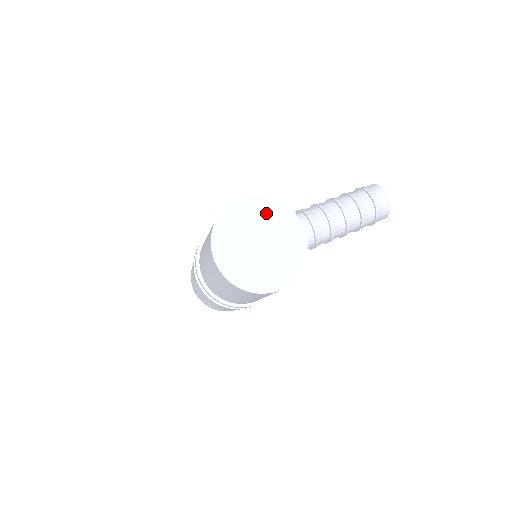
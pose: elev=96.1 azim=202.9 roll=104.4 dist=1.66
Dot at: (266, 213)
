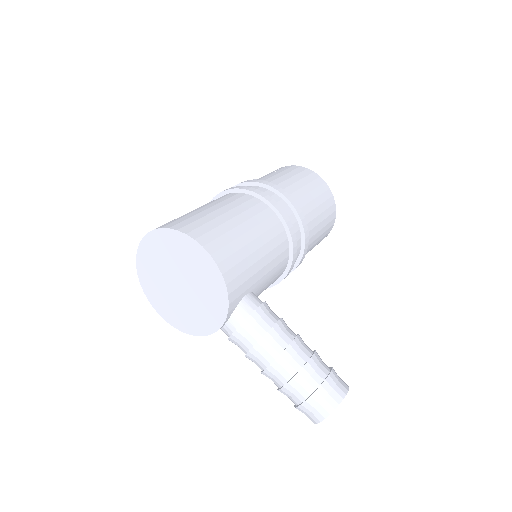
Dot at: (207, 280)
